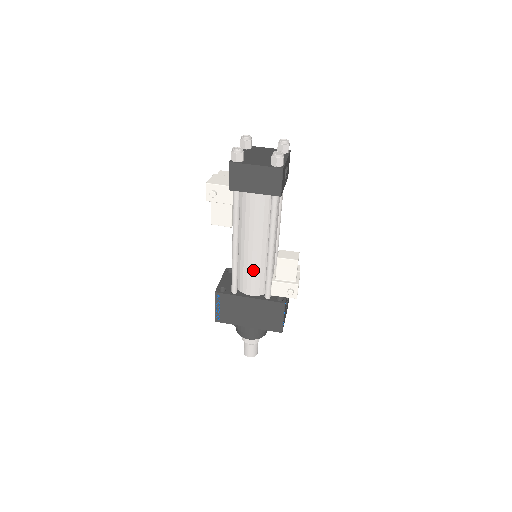
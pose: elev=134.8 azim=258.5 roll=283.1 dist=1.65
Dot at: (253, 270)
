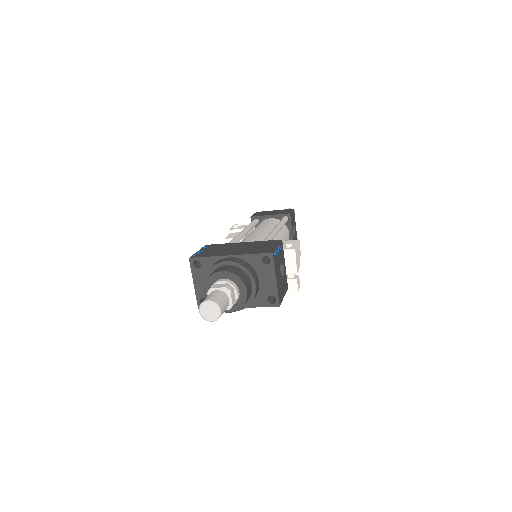
Dot at: (253, 237)
